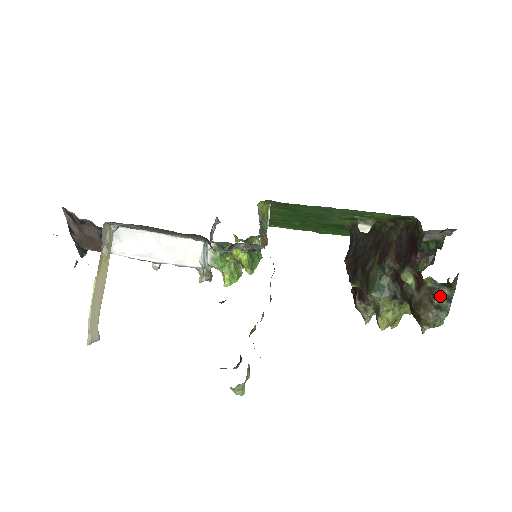
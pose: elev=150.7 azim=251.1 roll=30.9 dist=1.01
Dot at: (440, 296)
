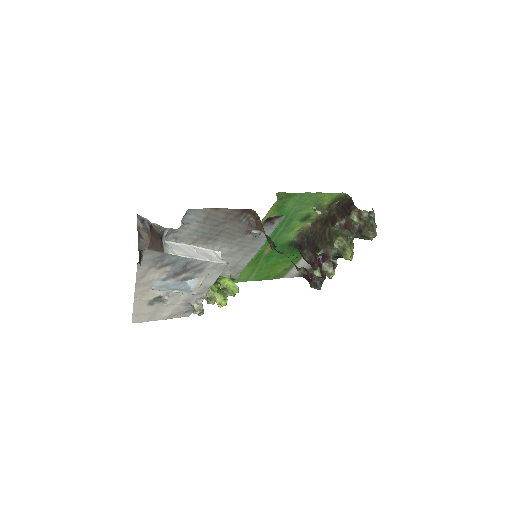
Dot at: (371, 219)
